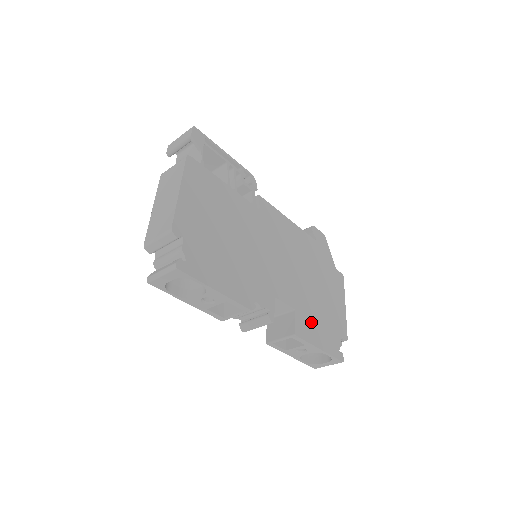
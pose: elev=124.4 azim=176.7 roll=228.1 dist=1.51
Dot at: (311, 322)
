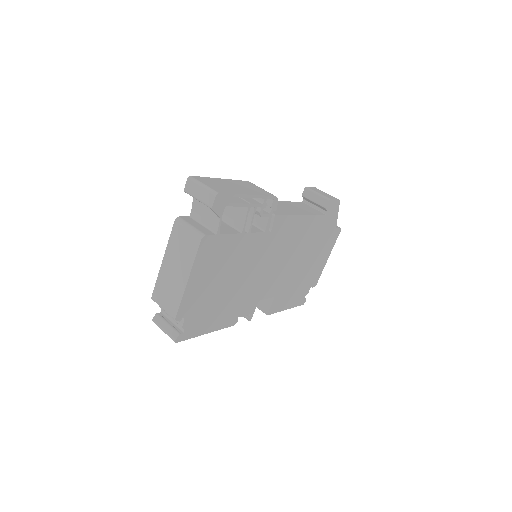
Dot at: (286, 295)
